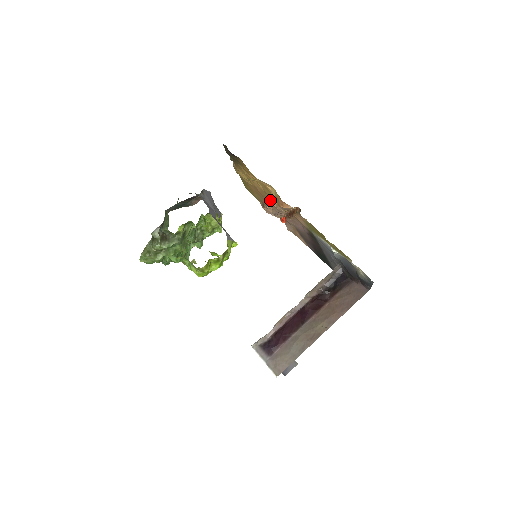
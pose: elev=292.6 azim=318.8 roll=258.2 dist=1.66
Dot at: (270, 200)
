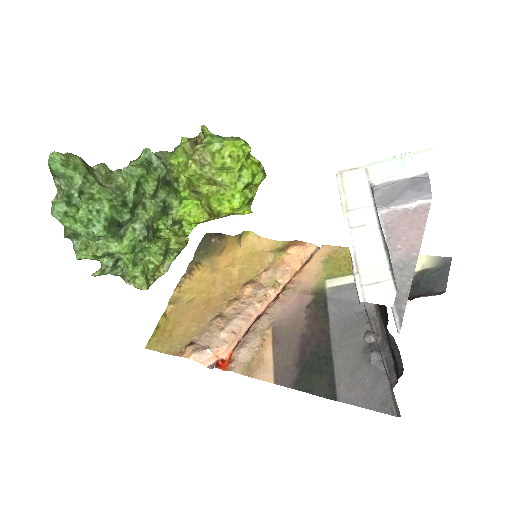
Dot at: (248, 282)
